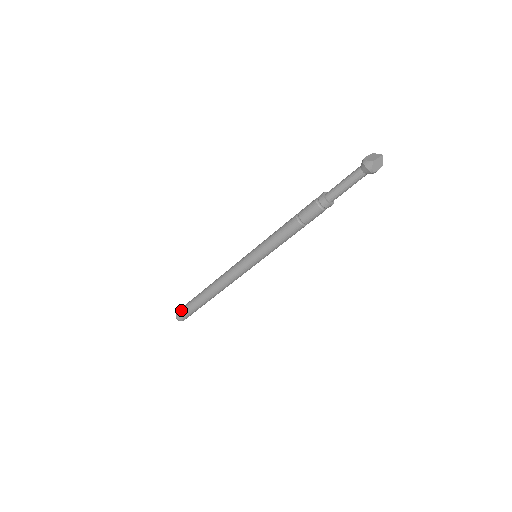
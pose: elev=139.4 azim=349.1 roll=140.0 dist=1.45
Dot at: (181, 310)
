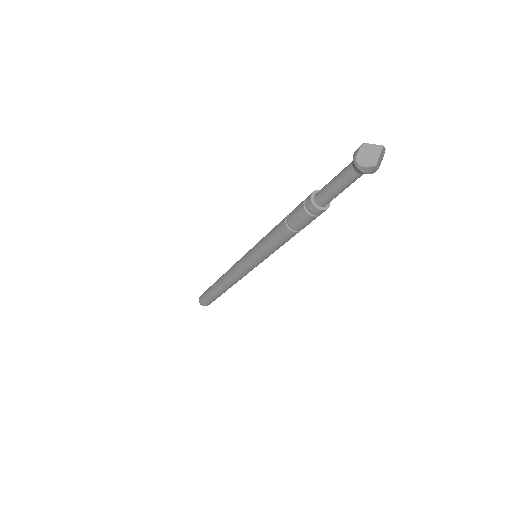
Dot at: (204, 302)
